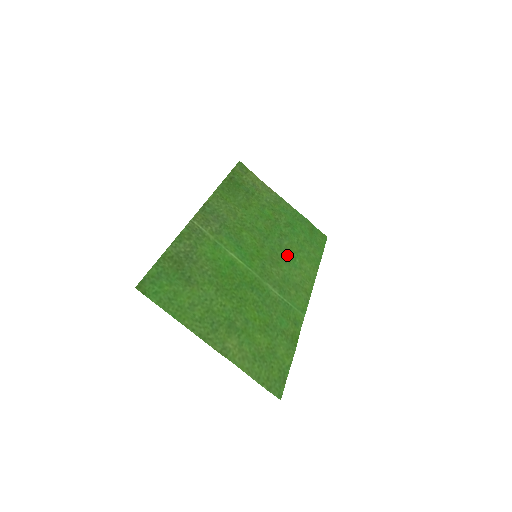
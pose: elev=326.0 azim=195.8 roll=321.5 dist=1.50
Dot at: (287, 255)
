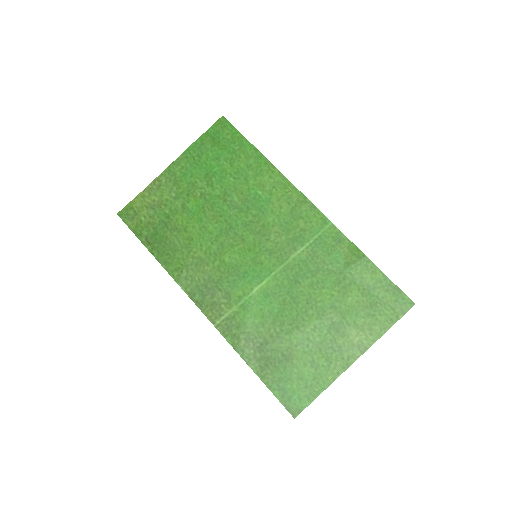
Dot at: (253, 206)
